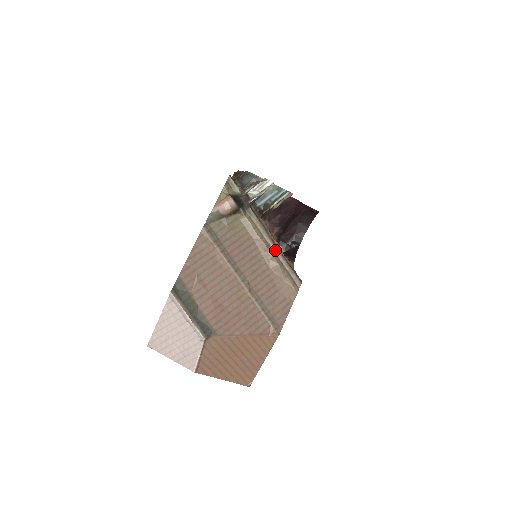
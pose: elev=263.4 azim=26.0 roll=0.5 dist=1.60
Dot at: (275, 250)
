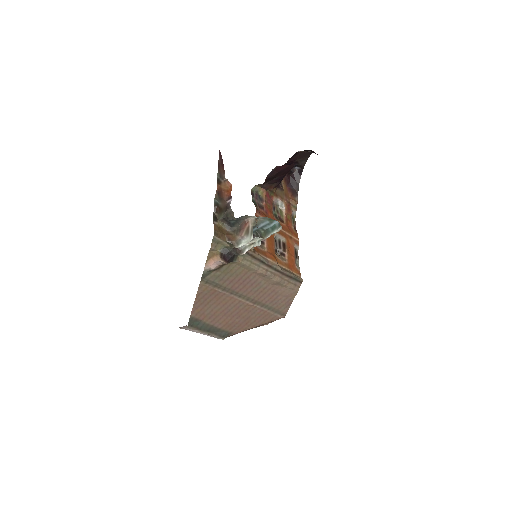
Dot at: (273, 271)
